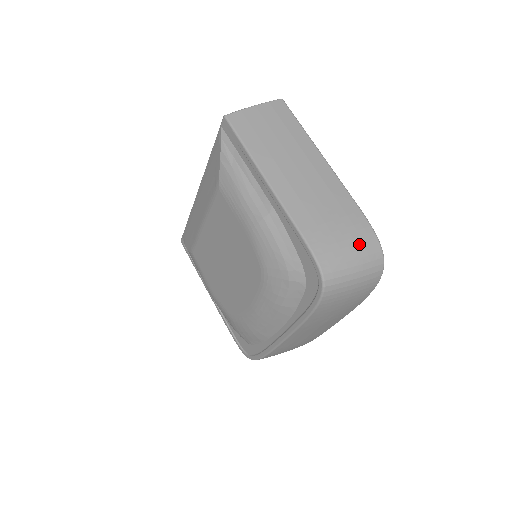
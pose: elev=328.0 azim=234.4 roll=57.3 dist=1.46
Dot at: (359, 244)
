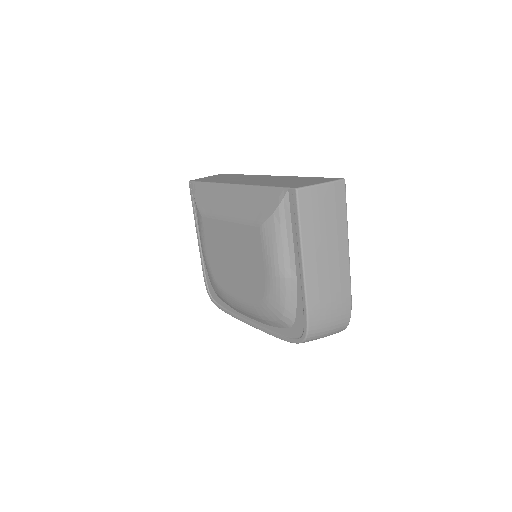
Dot at: (338, 321)
